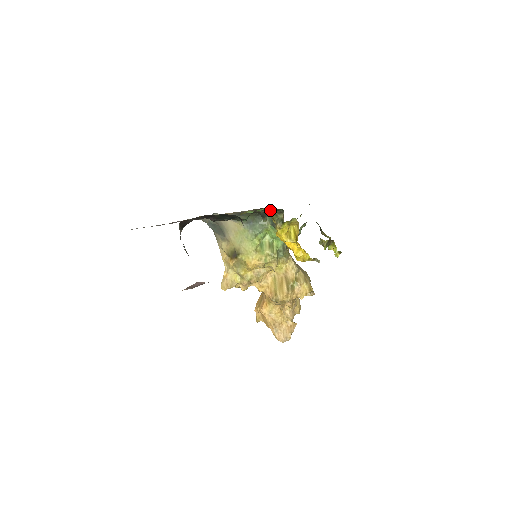
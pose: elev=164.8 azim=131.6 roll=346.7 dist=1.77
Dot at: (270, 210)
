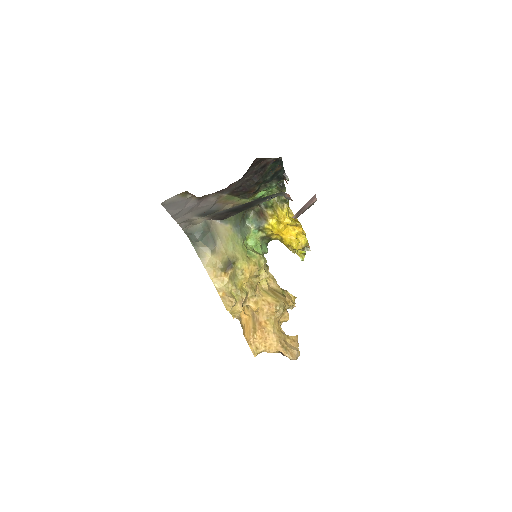
Dot at: occluded
